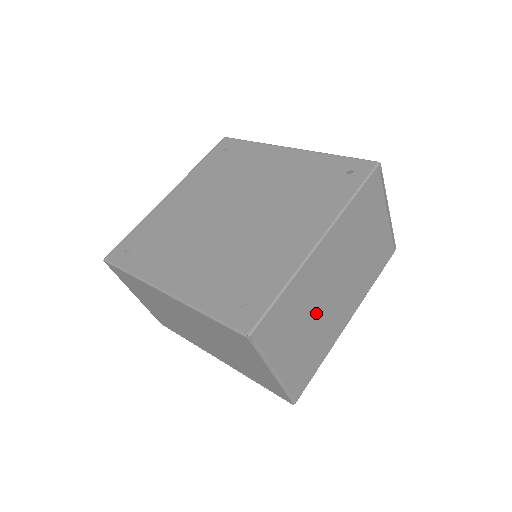
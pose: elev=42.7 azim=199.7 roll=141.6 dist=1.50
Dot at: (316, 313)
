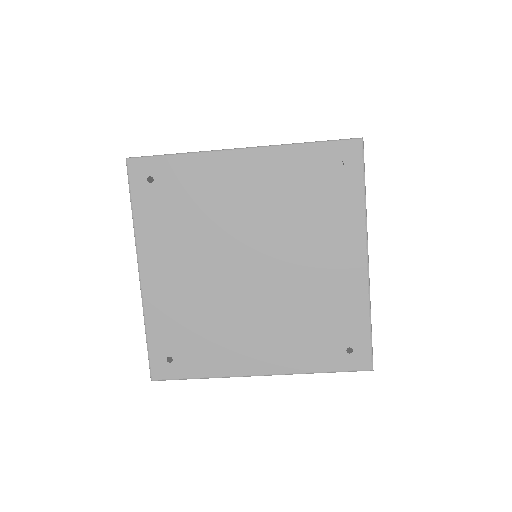
Dot at: occluded
